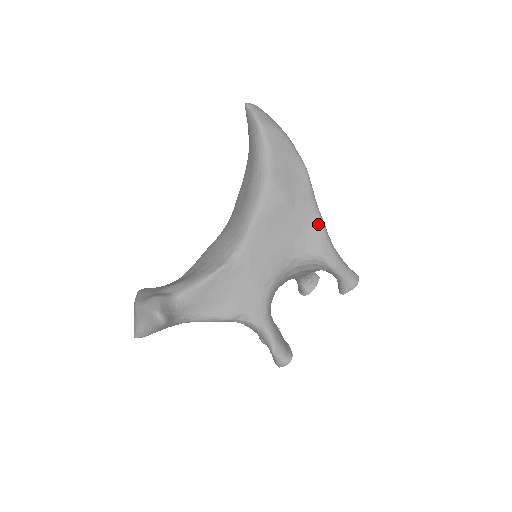
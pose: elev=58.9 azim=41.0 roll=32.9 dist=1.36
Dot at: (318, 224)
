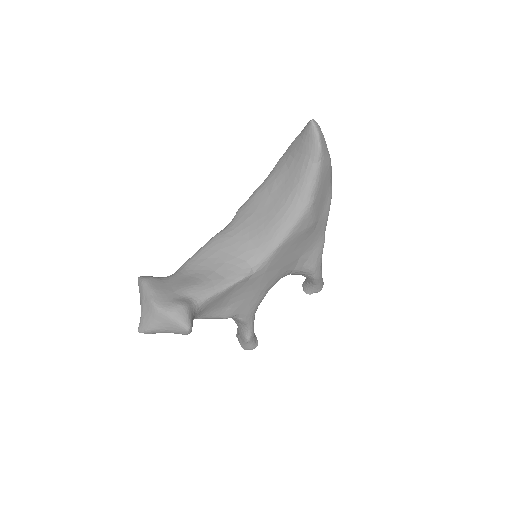
Dot at: (321, 244)
